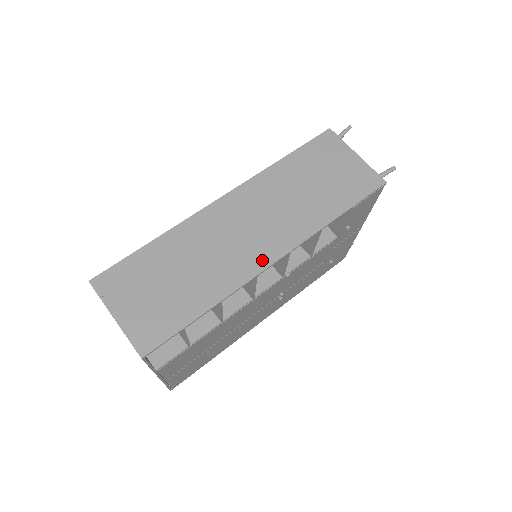
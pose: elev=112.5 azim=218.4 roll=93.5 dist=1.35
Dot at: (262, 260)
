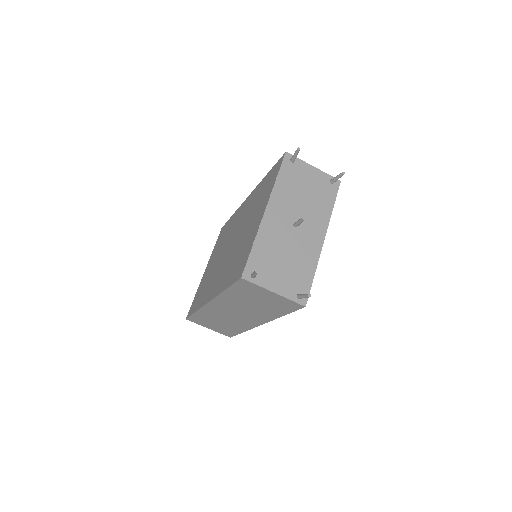
Dot at: (253, 324)
